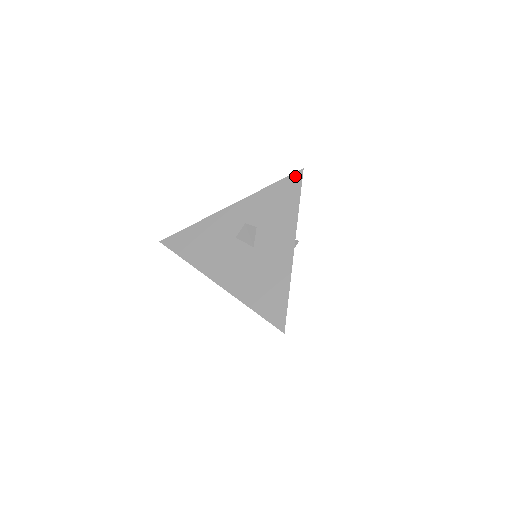
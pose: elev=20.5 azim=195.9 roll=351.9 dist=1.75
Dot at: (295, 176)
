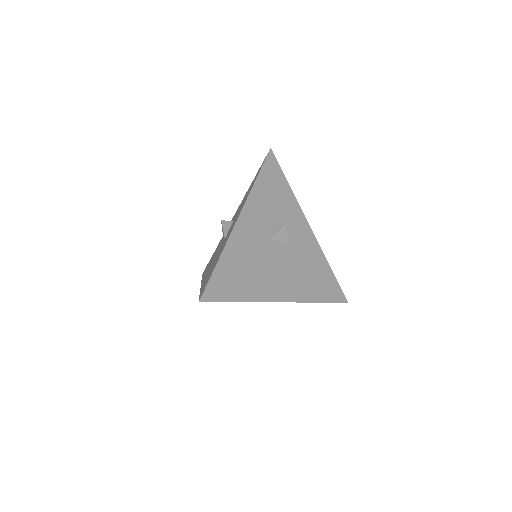
Dot at: (264, 159)
